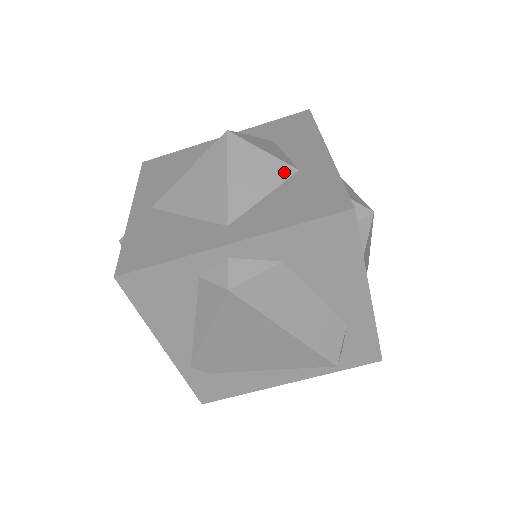
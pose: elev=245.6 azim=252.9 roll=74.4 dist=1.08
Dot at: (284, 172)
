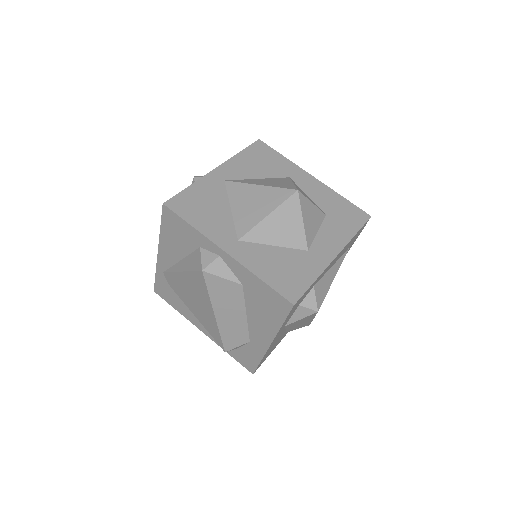
Dot at: (299, 243)
